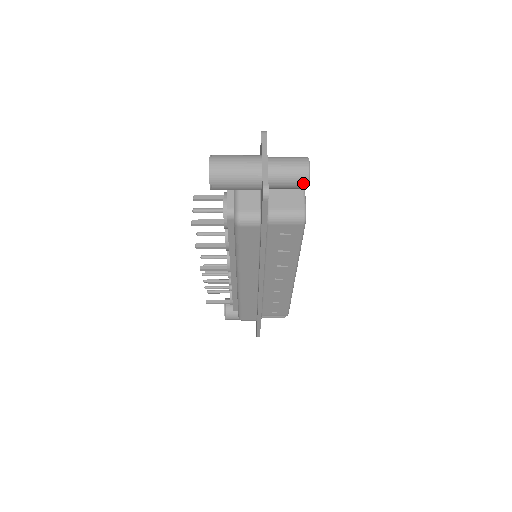
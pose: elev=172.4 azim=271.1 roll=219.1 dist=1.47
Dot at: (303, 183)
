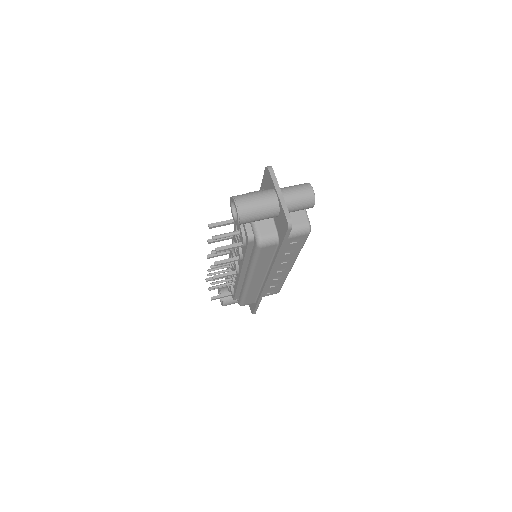
Dot at: (310, 206)
